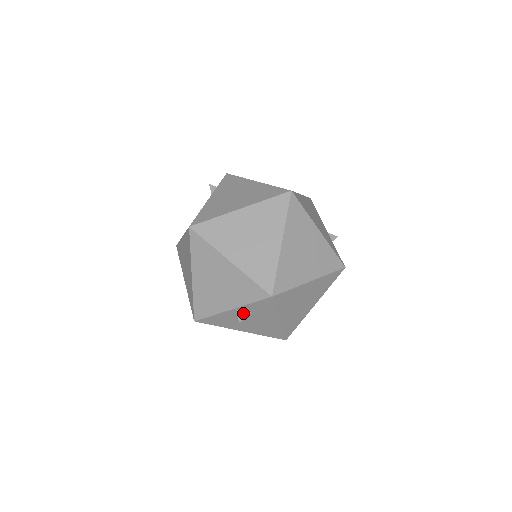
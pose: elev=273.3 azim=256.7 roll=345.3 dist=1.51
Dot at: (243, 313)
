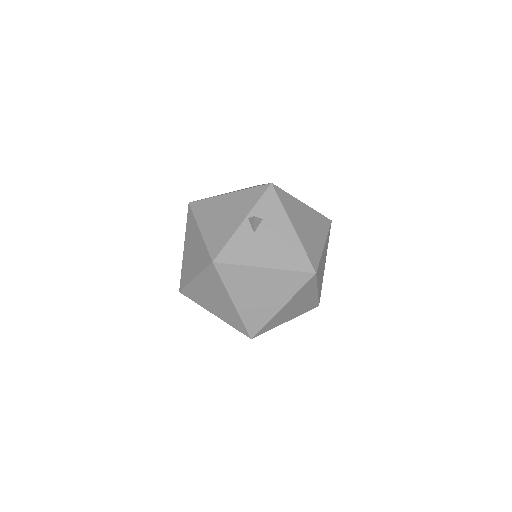
Dot at: occluded
